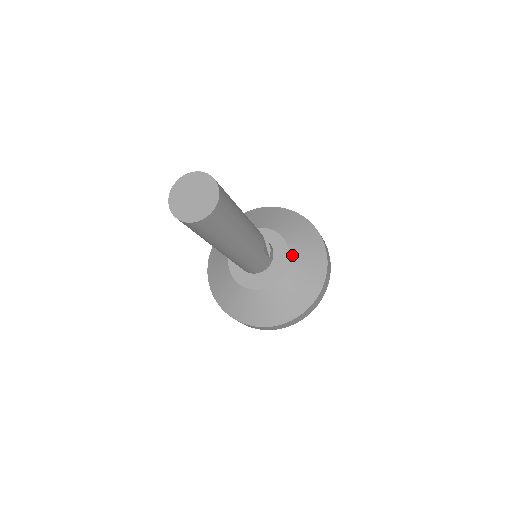
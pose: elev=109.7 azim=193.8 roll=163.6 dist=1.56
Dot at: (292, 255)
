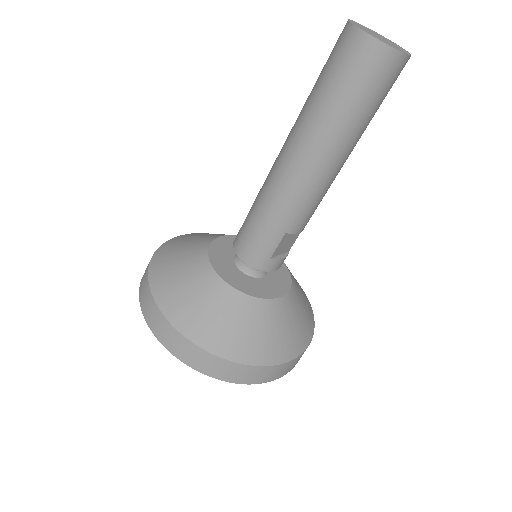
Dot at: (276, 302)
